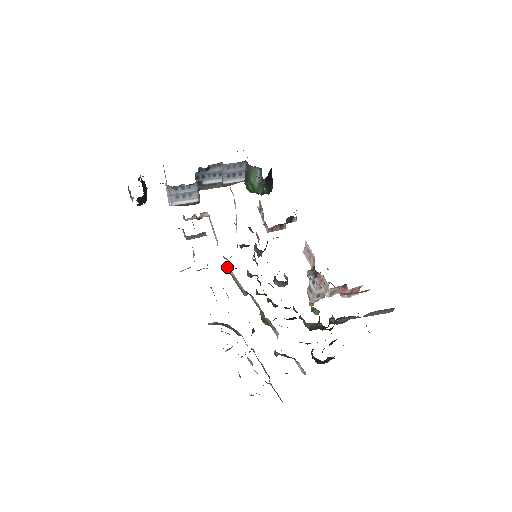
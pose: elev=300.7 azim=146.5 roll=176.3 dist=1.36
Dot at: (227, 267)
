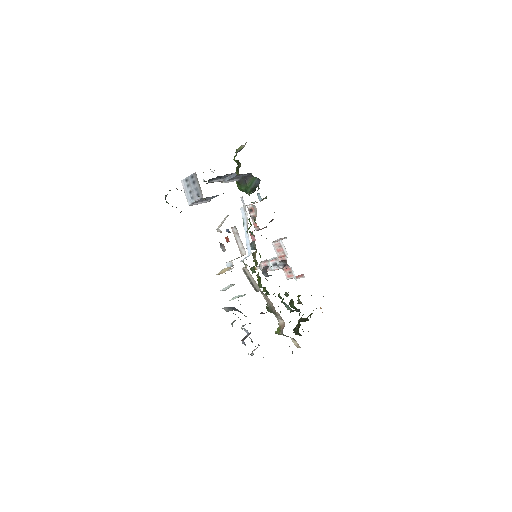
Dot at: (245, 270)
